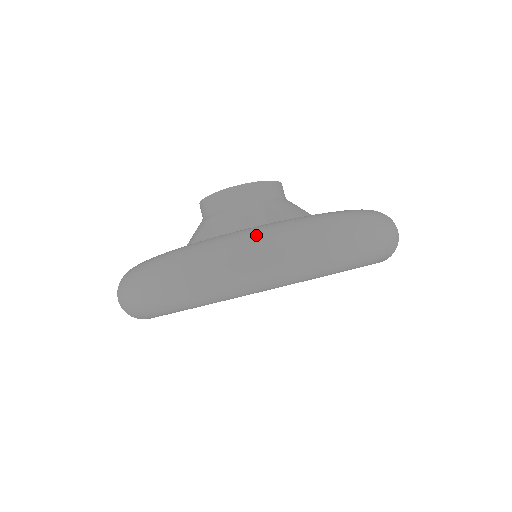
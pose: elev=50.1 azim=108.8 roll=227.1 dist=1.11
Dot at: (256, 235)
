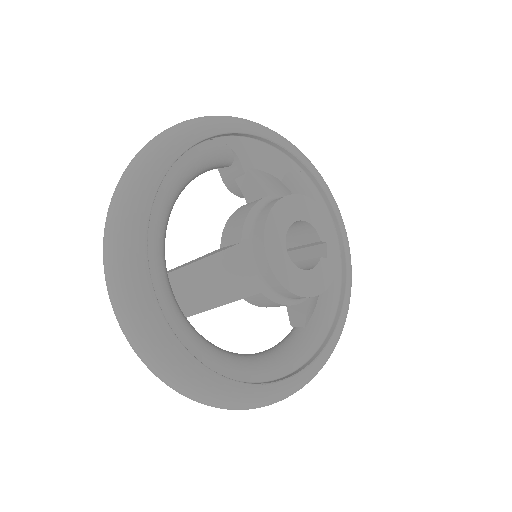
Dot at: (281, 399)
